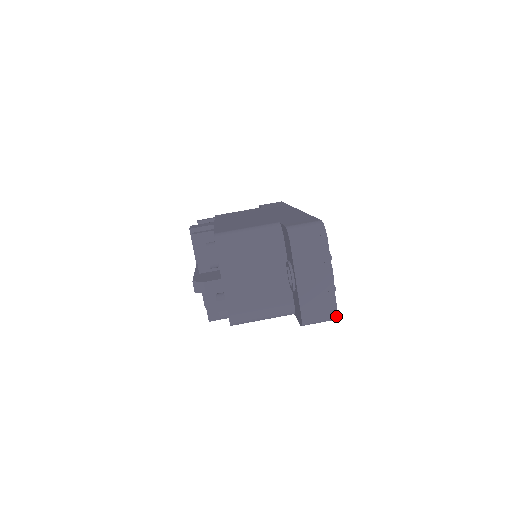
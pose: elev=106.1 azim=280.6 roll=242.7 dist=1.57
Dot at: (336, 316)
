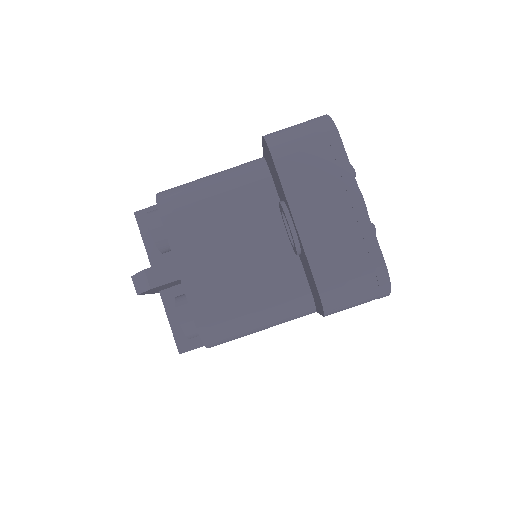
Dot at: (387, 281)
